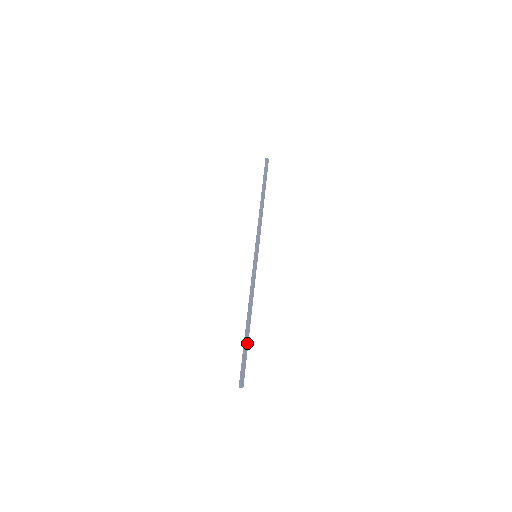
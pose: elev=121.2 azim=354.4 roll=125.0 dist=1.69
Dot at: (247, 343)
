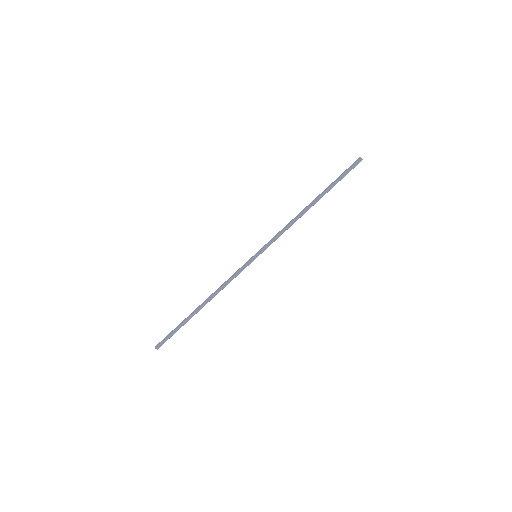
Dot at: occluded
